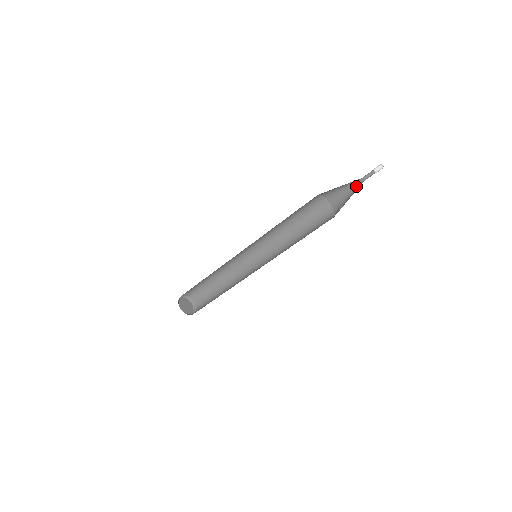
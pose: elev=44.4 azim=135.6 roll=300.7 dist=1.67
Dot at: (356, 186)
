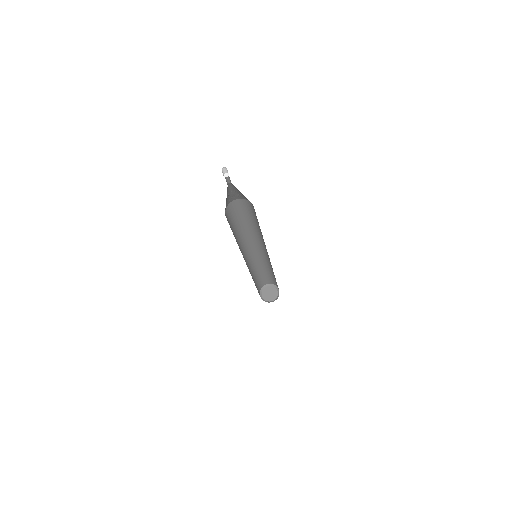
Dot at: (233, 187)
